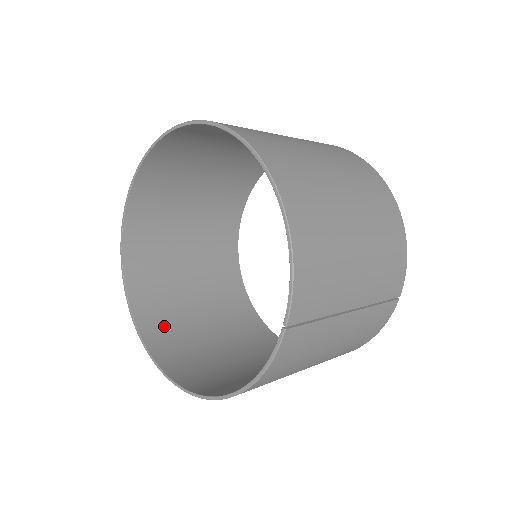
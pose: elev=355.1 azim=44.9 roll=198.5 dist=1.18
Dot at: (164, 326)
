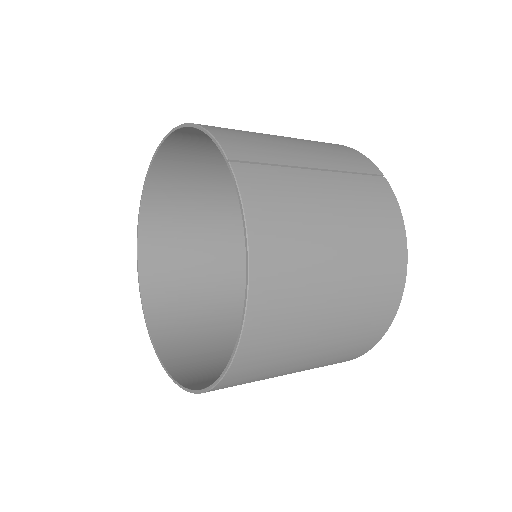
Dot at: occluded
